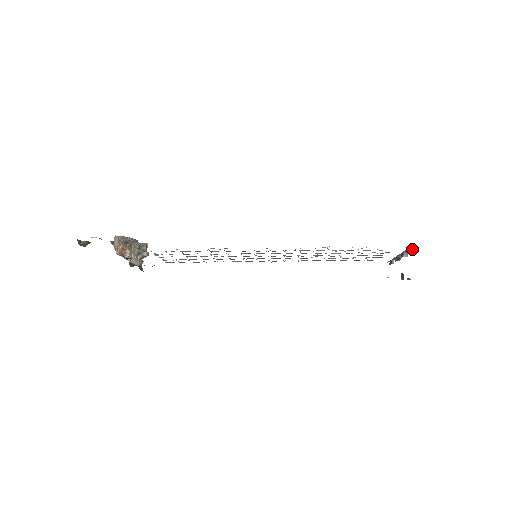
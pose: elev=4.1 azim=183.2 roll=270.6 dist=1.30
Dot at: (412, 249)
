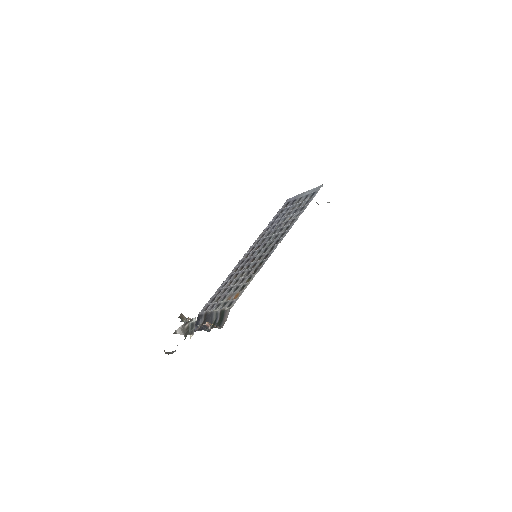
Dot at: occluded
